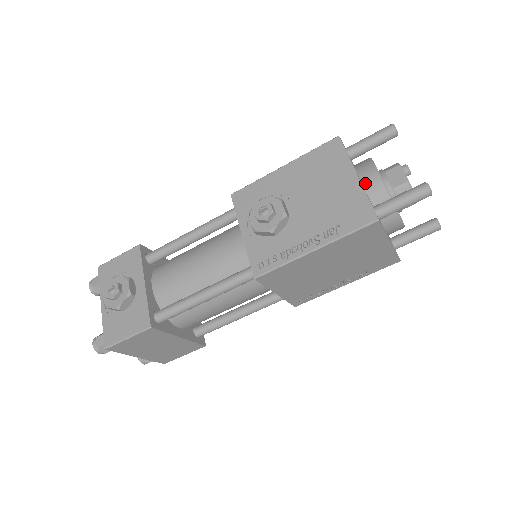
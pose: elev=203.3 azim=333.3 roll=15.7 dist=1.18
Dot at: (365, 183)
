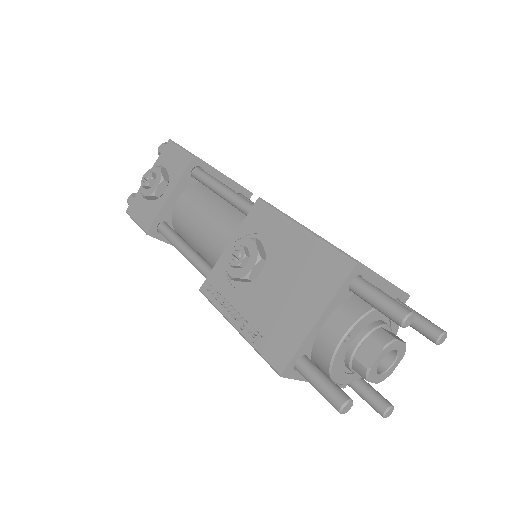
Dot at: (327, 329)
